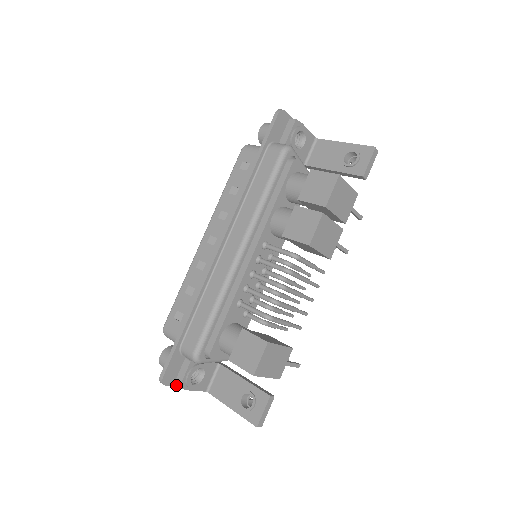
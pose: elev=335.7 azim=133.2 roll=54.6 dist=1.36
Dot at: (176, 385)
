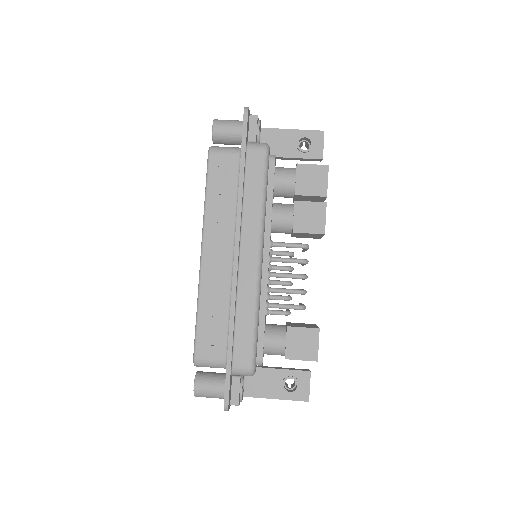
Dot at: occluded
